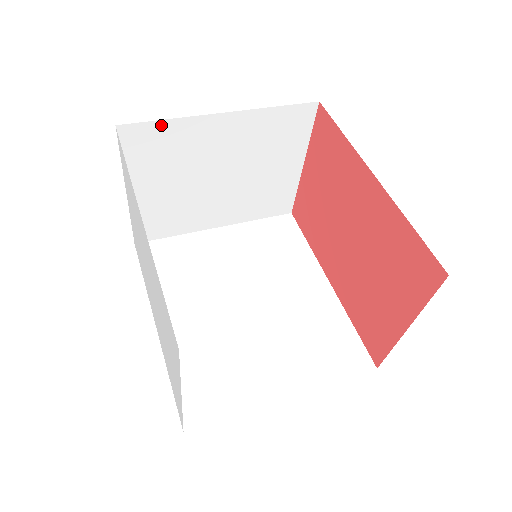
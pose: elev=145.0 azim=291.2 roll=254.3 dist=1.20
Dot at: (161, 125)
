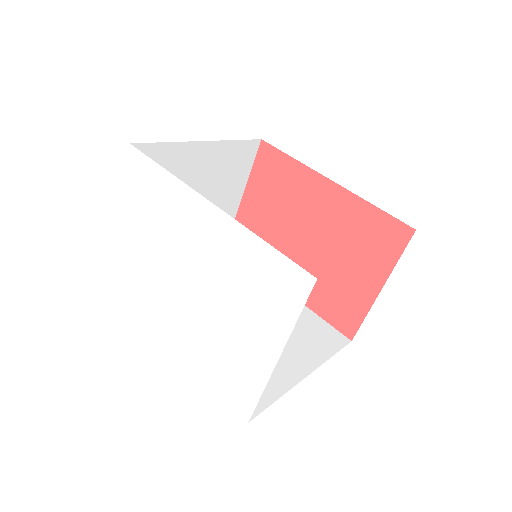
Dot at: (161, 147)
